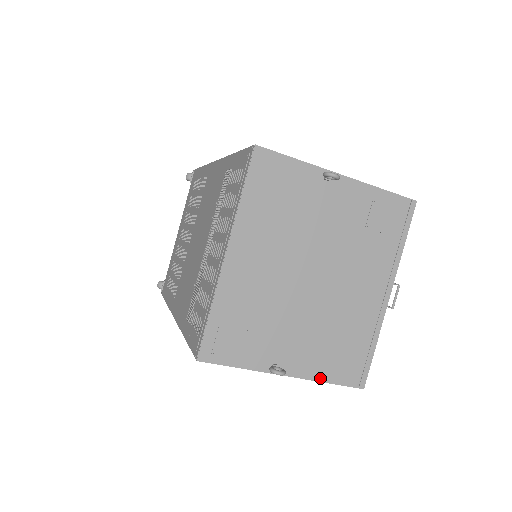
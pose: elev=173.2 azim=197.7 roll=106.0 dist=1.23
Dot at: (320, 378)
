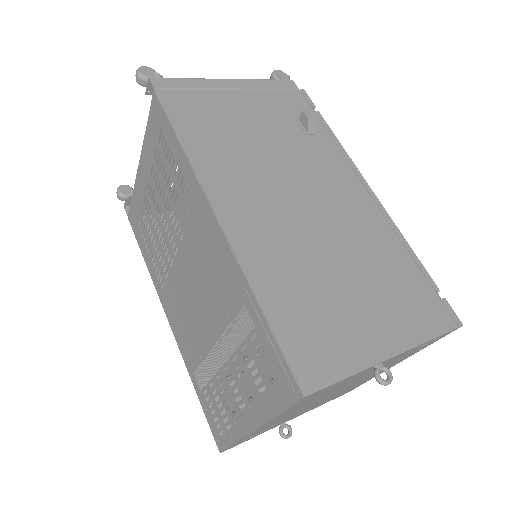
Dot at: occluded
